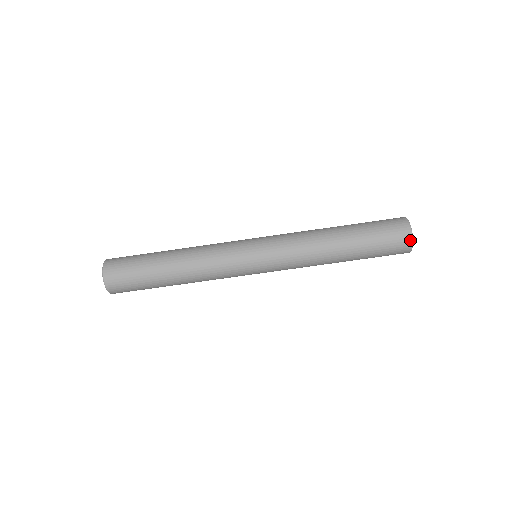
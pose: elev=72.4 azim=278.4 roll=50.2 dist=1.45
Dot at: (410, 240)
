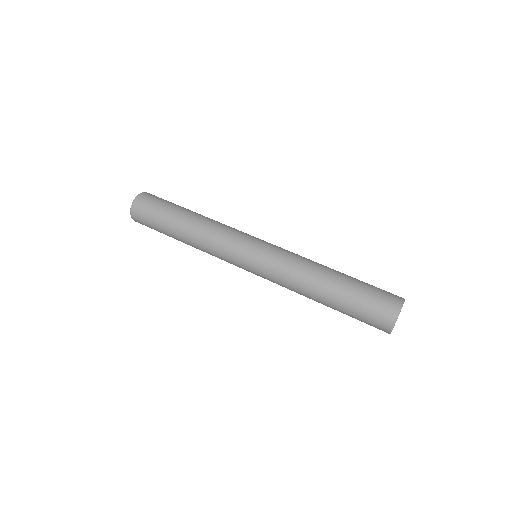
Dot at: (398, 308)
